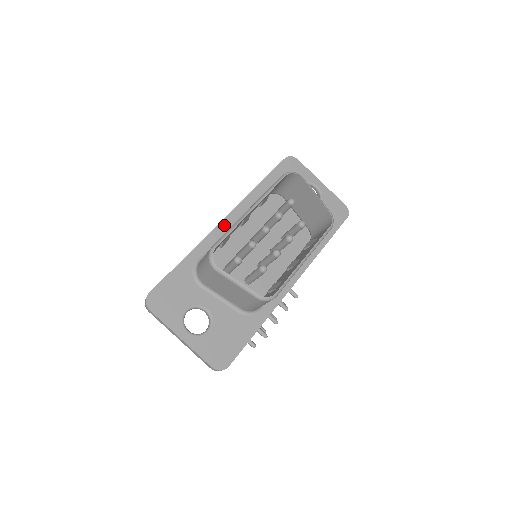
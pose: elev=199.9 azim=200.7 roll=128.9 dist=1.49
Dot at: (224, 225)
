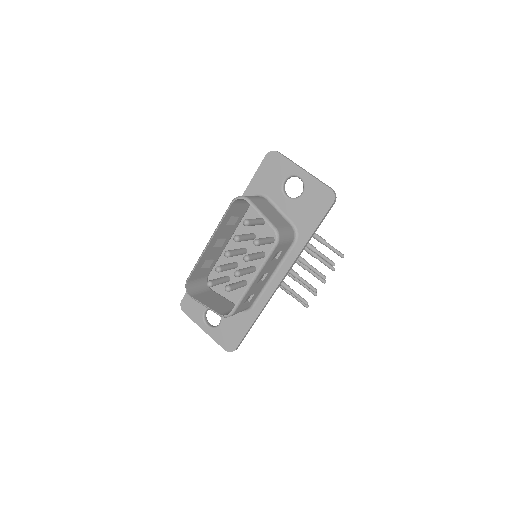
Dot at: occluded
